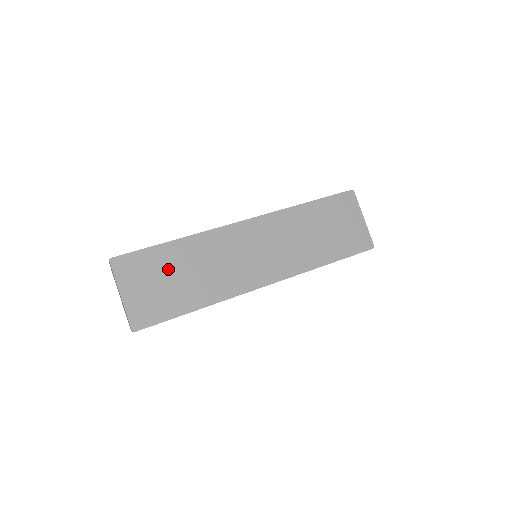
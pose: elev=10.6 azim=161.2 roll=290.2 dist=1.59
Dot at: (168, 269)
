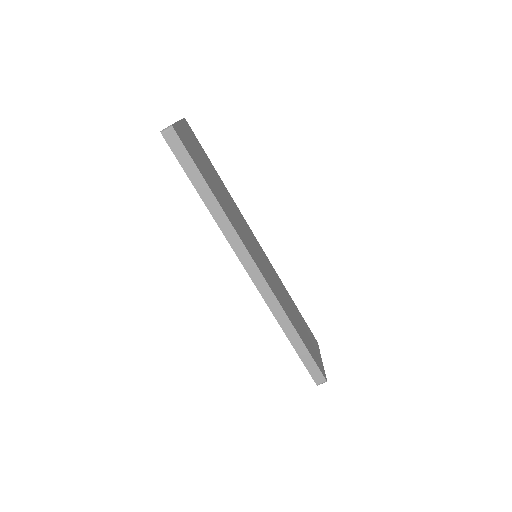
Dot at: (210, 169)
